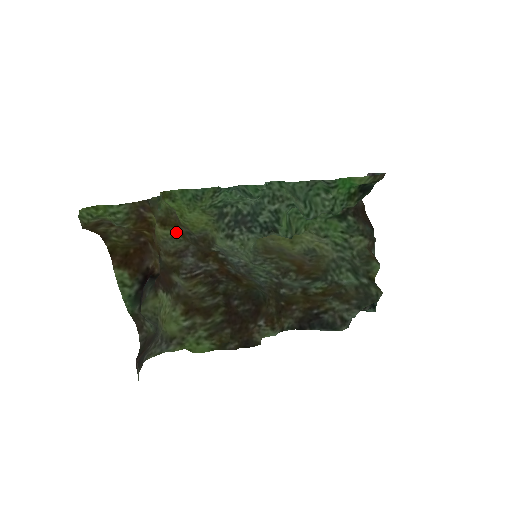
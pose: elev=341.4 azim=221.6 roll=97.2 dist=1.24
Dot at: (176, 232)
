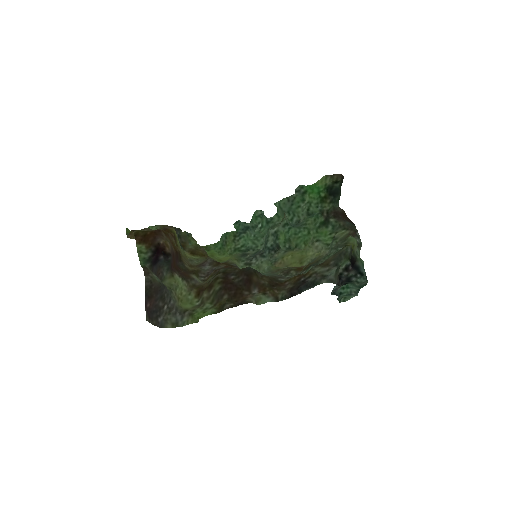
Dot at: (202, 258)
